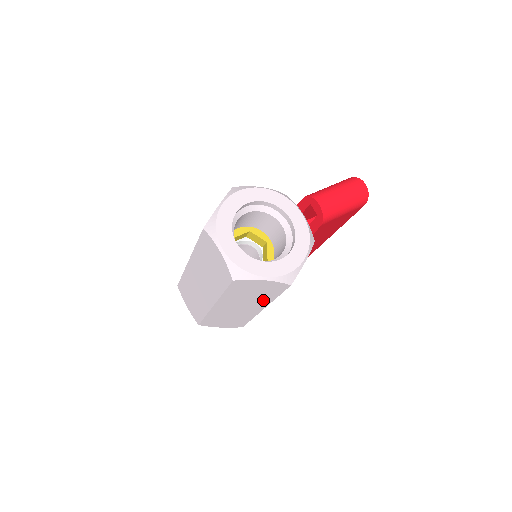
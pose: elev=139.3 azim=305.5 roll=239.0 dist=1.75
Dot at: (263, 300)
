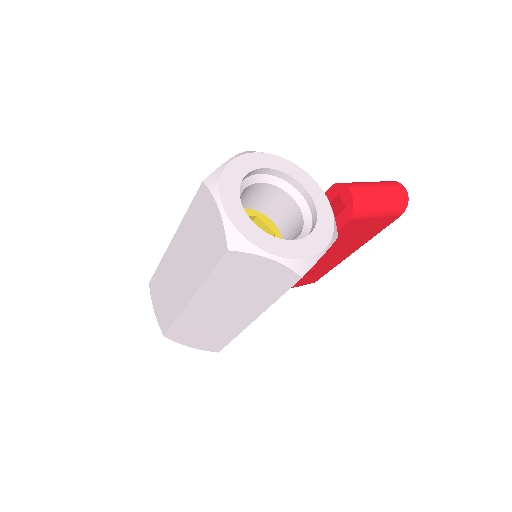
Dot at: (257, 302)
